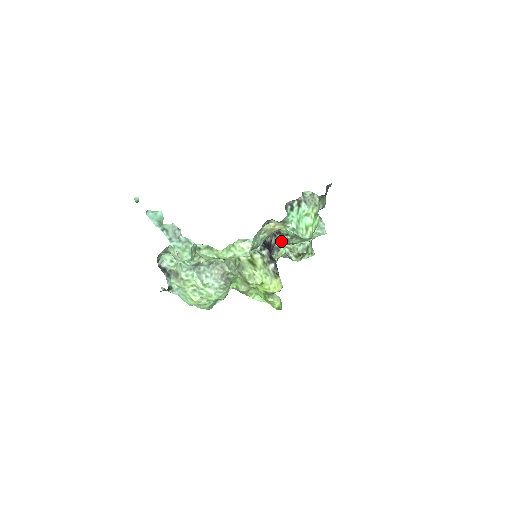
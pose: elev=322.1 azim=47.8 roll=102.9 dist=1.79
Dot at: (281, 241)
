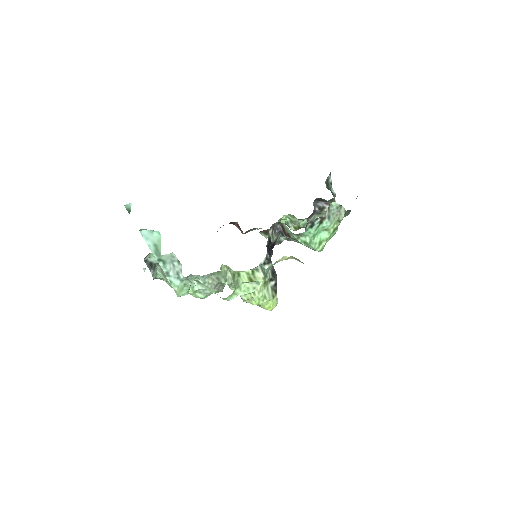
Dot at: occluded
